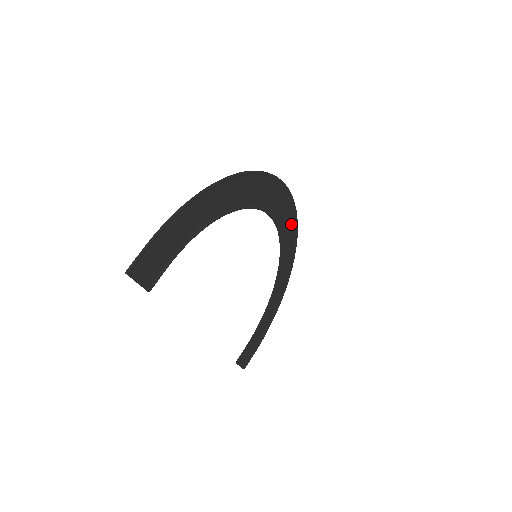
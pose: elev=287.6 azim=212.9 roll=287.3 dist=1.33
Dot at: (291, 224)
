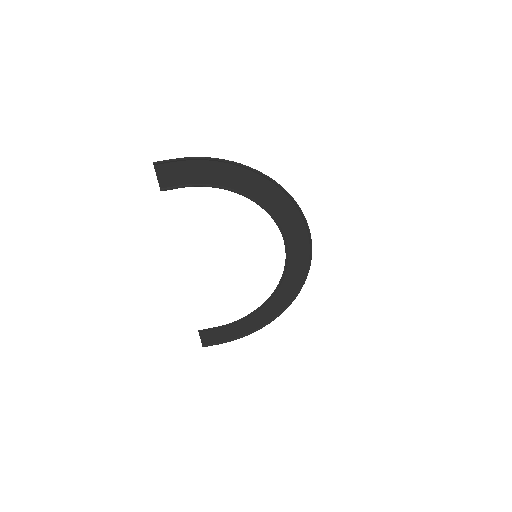
Dot at: (302, 265)
